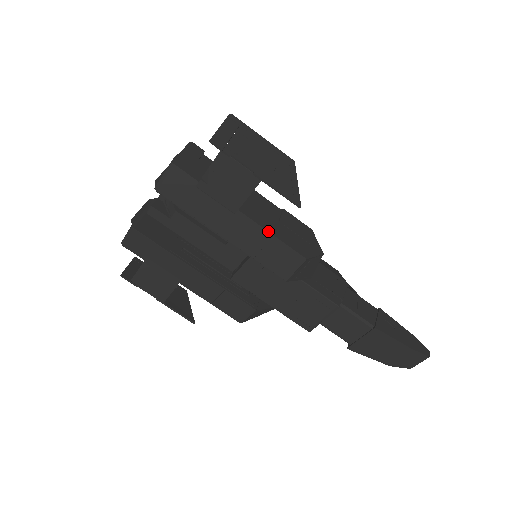
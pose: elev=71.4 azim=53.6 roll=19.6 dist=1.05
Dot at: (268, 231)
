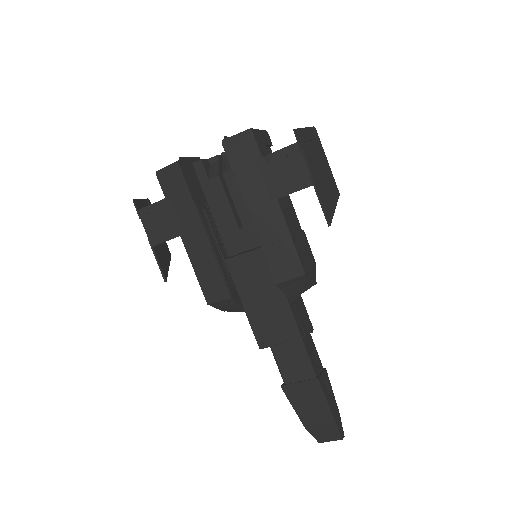
Dot at: (290, 231)
